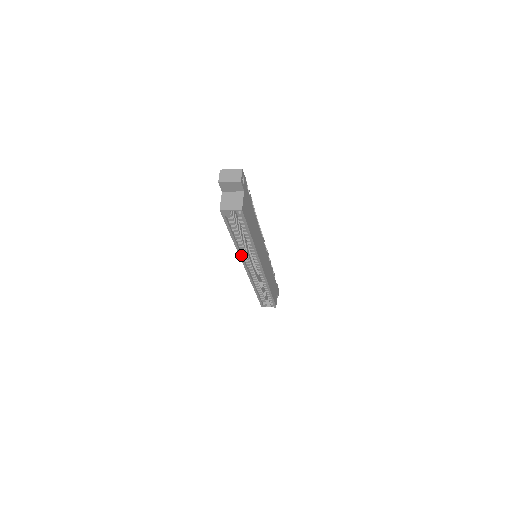
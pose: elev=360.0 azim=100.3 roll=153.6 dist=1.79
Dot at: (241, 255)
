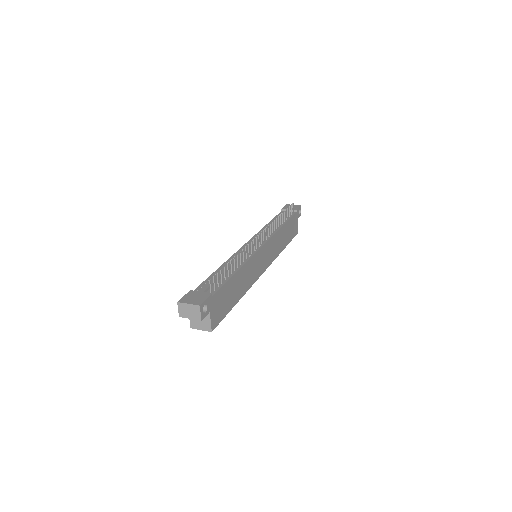
Dot at: occluded
